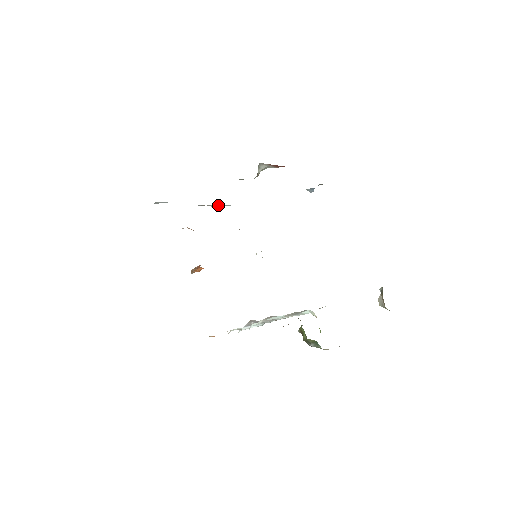
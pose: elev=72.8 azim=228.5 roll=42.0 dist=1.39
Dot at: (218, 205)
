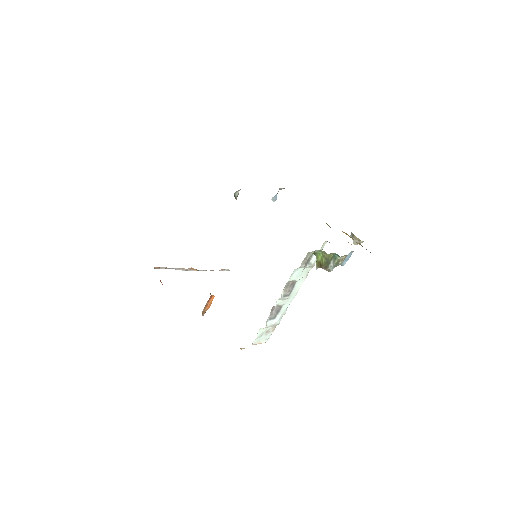
Dot at: occluded
